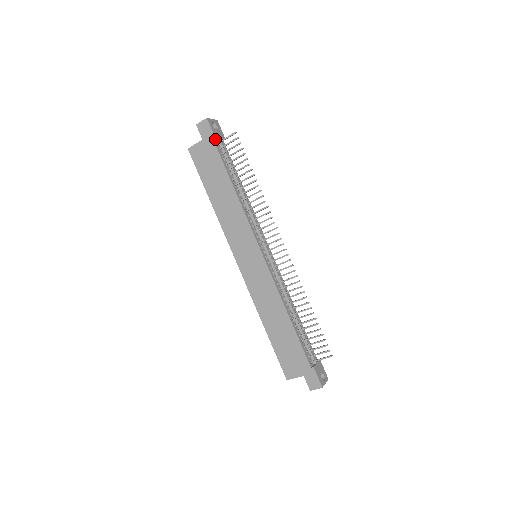
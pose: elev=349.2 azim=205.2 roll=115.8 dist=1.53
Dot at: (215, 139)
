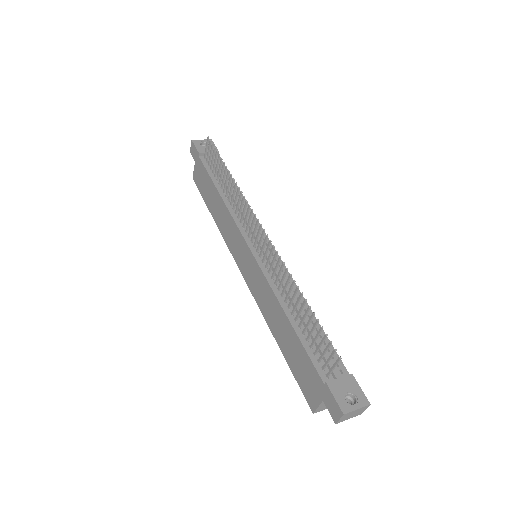
Dot at: (202, 155)
